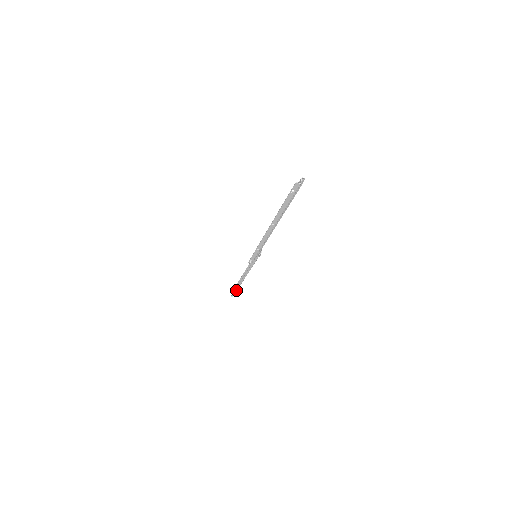
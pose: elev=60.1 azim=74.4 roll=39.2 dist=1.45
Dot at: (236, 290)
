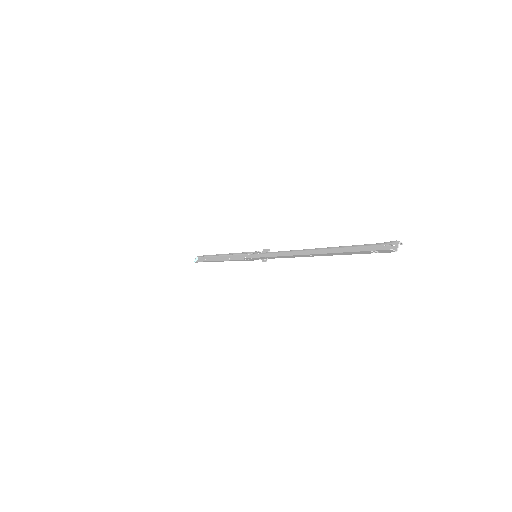
Dot at: (205, 261)
